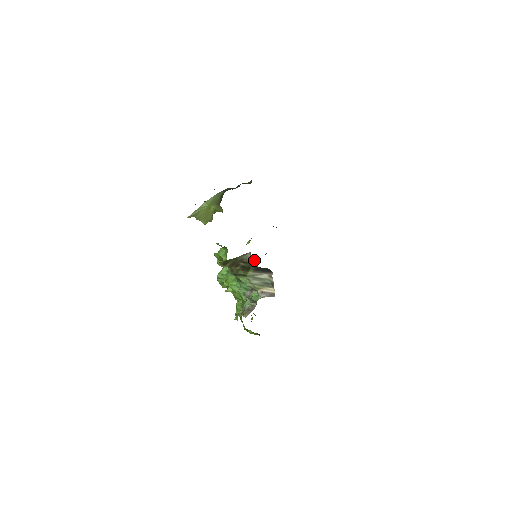
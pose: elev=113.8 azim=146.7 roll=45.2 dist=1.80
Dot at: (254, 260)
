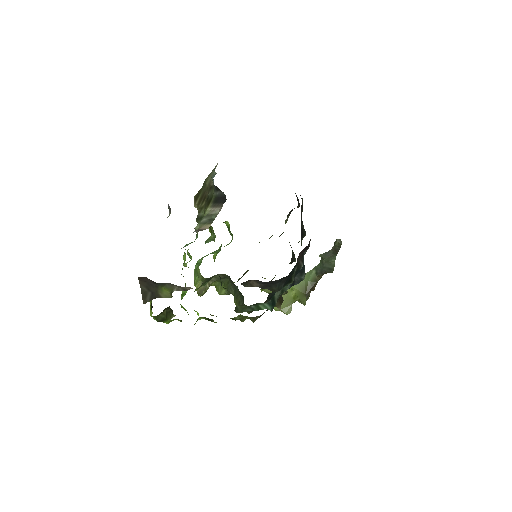
Dot at: occluded
